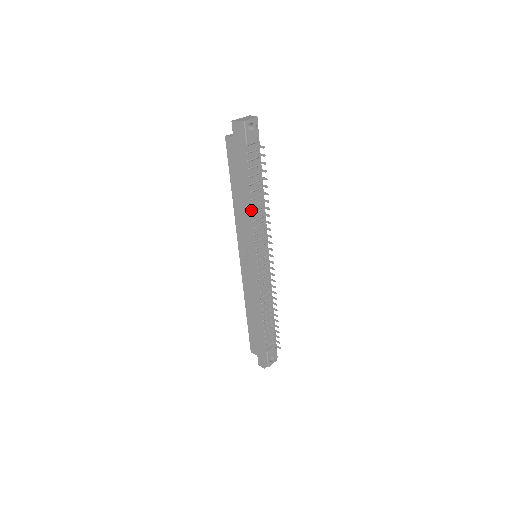
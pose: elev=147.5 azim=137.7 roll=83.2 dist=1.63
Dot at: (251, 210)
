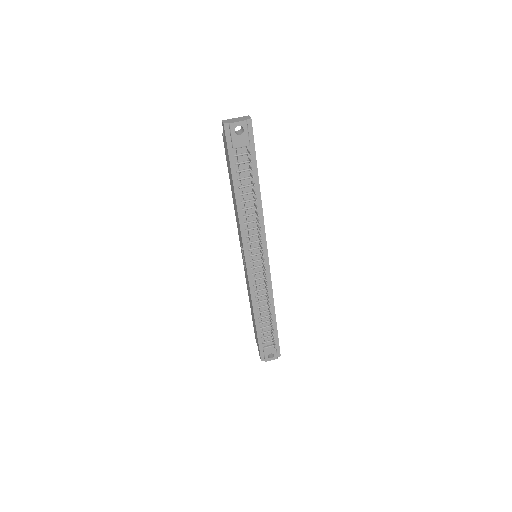
Dot at: (242, 212)
